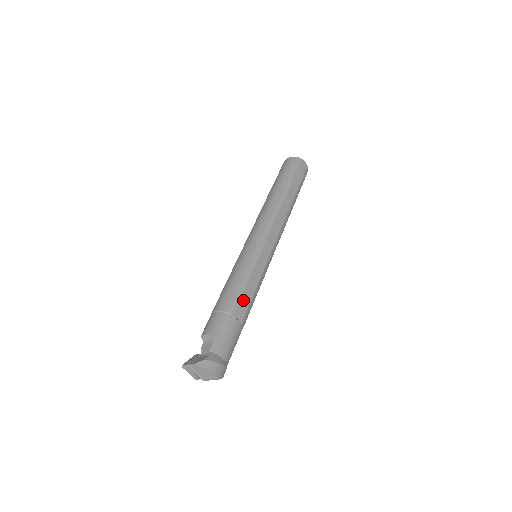
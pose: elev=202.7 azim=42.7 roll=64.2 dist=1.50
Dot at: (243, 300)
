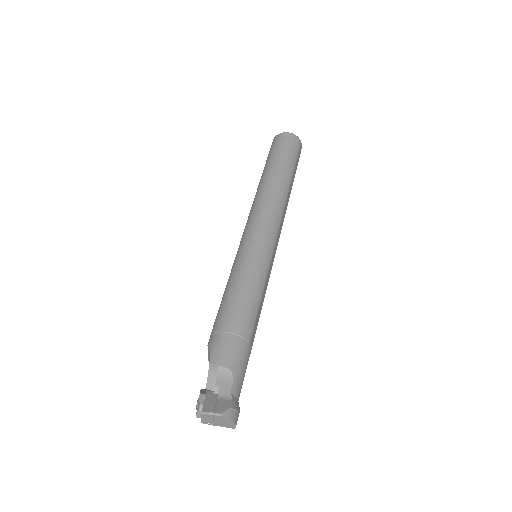
Dot at: (256, 322)
